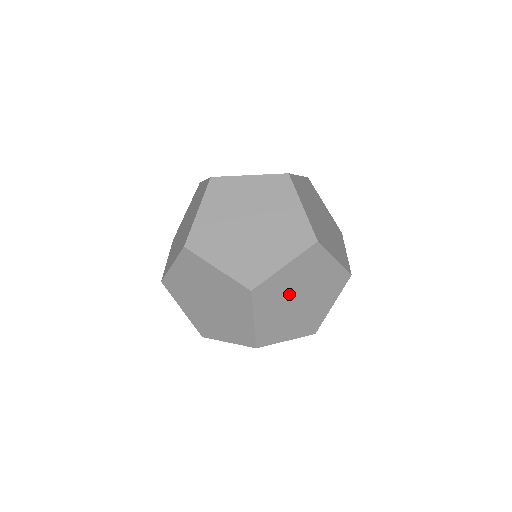
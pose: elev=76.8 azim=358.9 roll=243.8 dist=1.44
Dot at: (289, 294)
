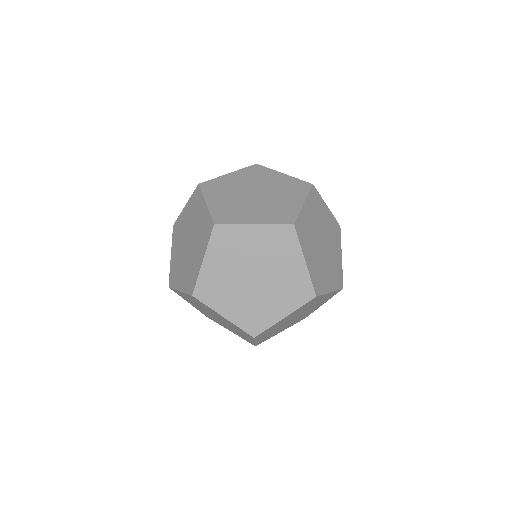
Dot at: (236, 279)
